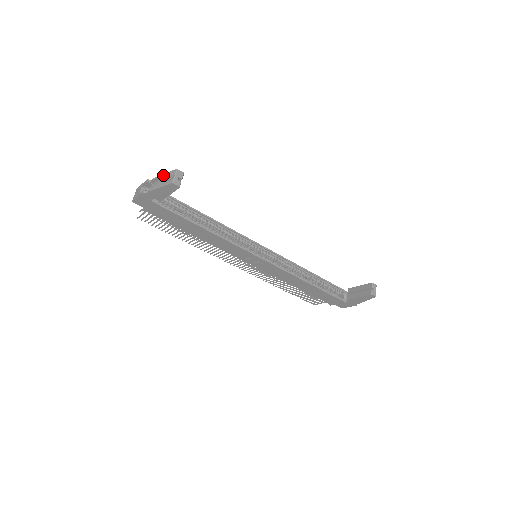
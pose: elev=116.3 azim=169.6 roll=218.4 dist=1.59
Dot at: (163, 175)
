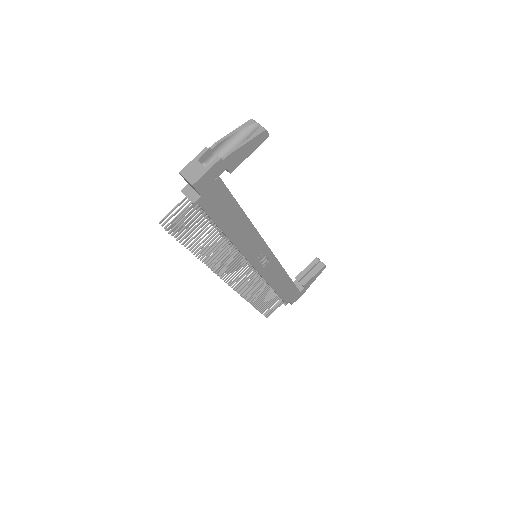
Dot at: (233, 132)
